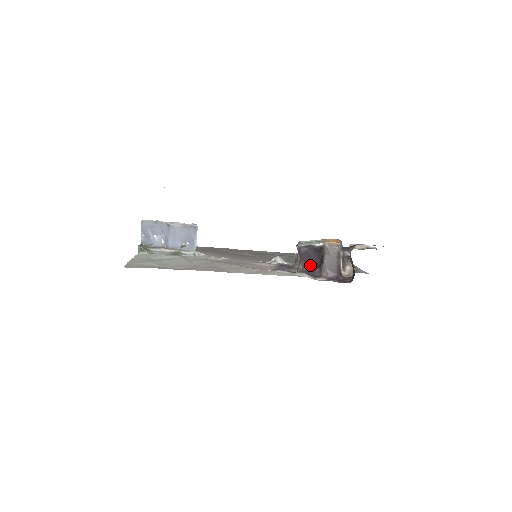
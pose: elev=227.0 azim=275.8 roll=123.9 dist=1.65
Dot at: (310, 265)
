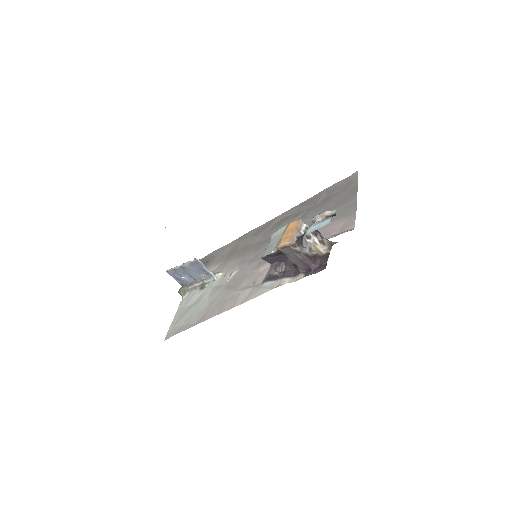
Dot at: (288, 261)
